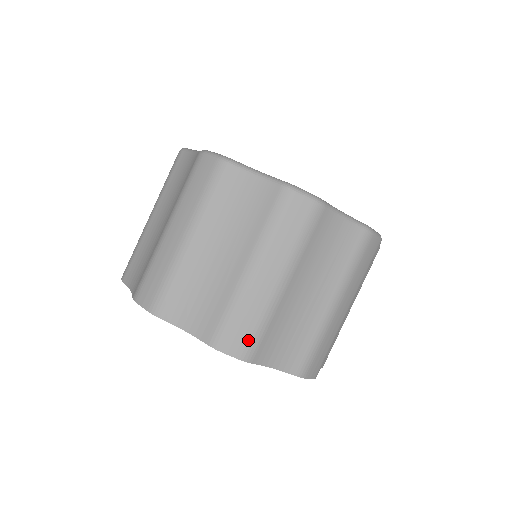
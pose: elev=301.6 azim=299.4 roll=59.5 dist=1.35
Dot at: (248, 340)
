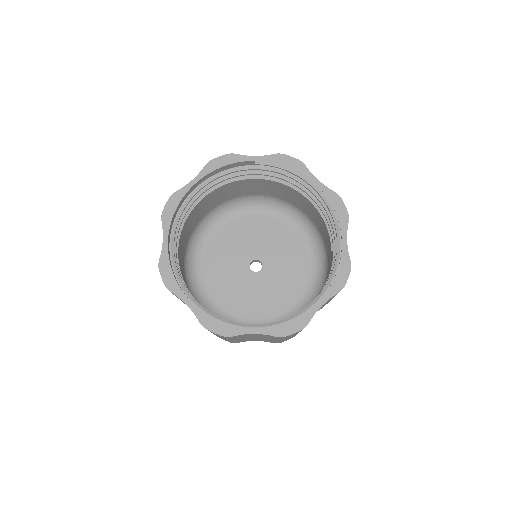
Dot at: occluded
